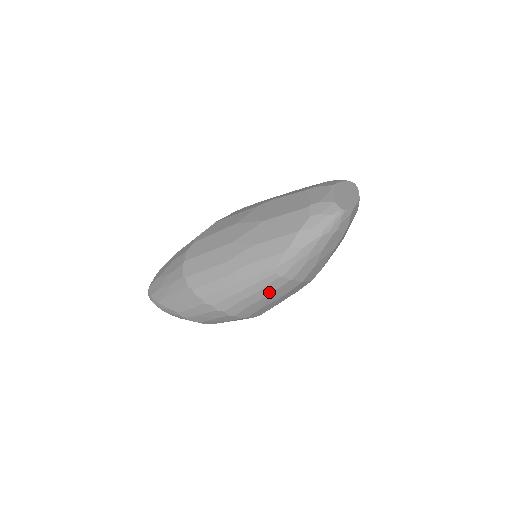
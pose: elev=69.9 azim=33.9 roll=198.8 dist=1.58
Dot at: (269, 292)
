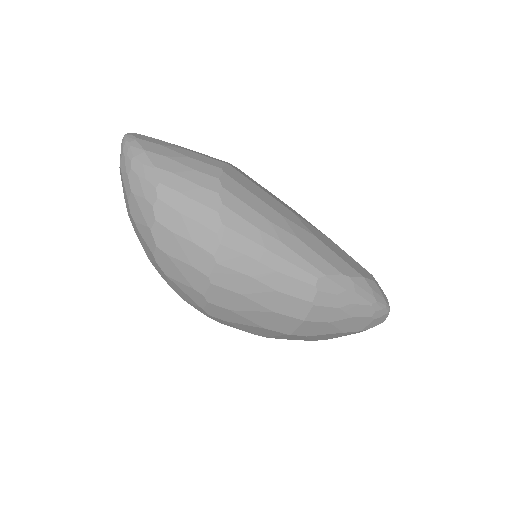
Dot at: (282, 287)
